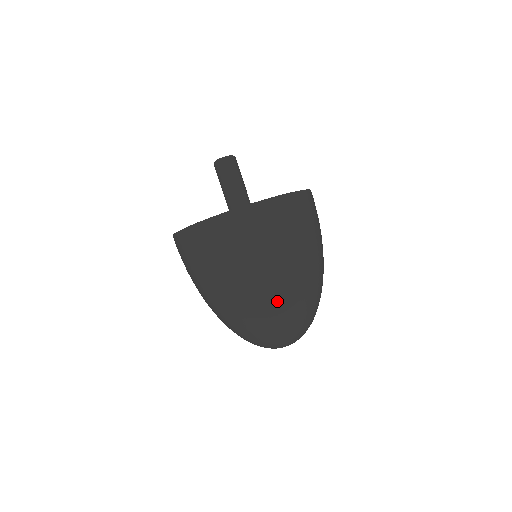
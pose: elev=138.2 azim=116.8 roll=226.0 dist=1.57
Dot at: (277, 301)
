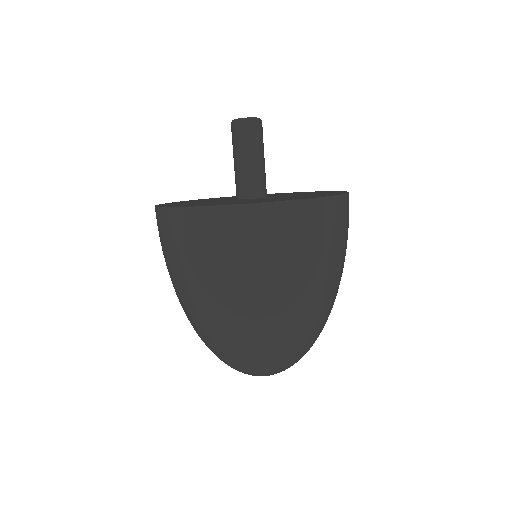
Dot at: (308, 324)
